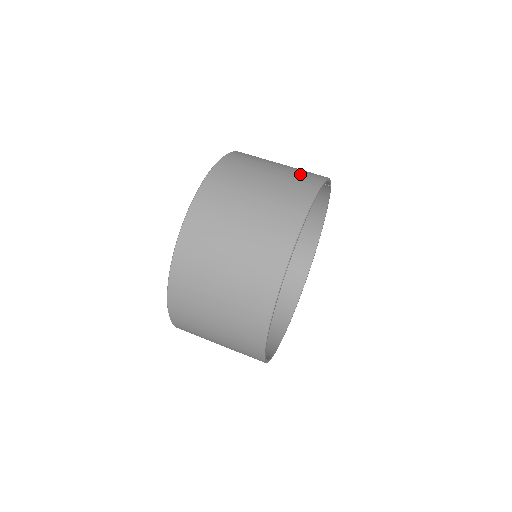
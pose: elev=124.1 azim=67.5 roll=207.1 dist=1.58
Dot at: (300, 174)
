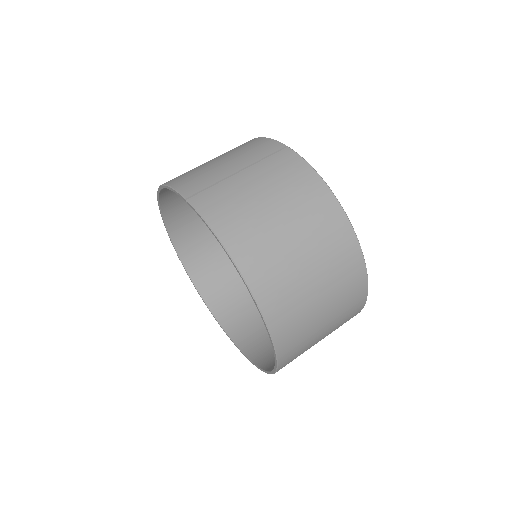
Dot at: (309, 206)
